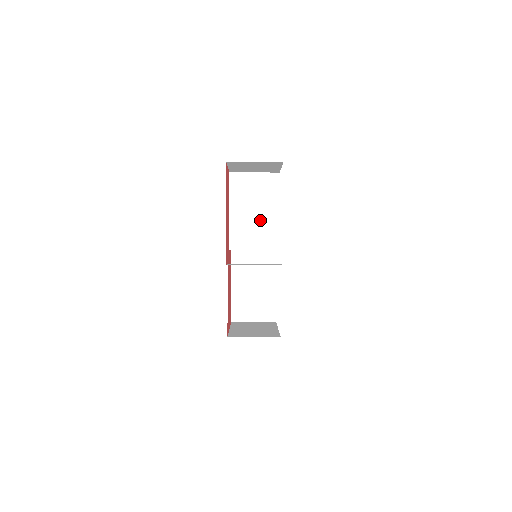
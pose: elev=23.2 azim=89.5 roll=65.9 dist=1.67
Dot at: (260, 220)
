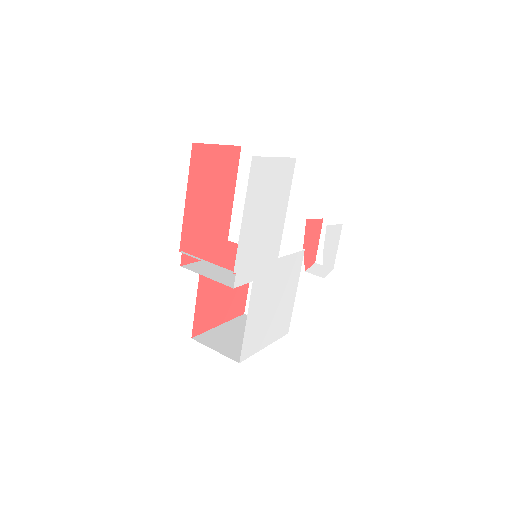
Dot at: occluded
